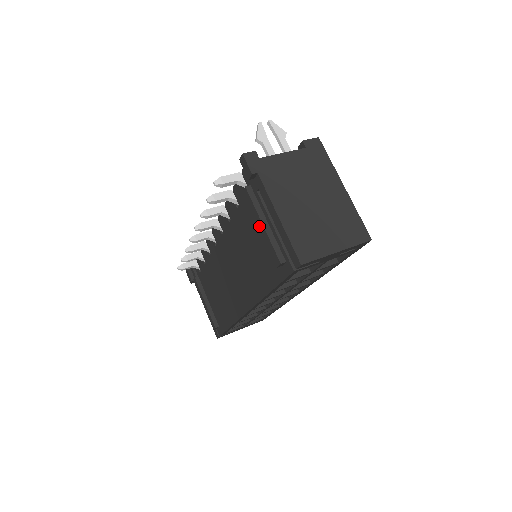
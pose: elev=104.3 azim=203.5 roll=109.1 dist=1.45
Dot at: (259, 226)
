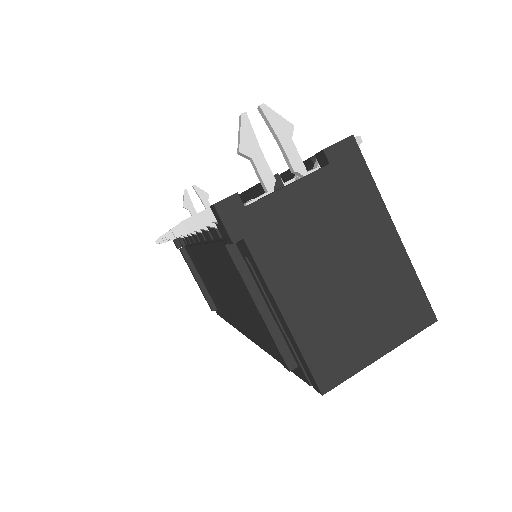
Dot at: (253, 305)
